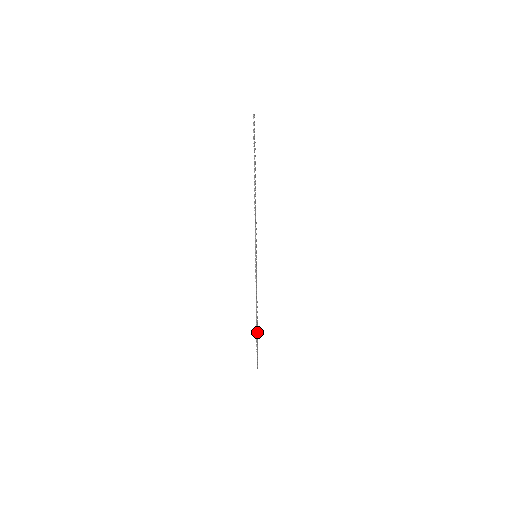
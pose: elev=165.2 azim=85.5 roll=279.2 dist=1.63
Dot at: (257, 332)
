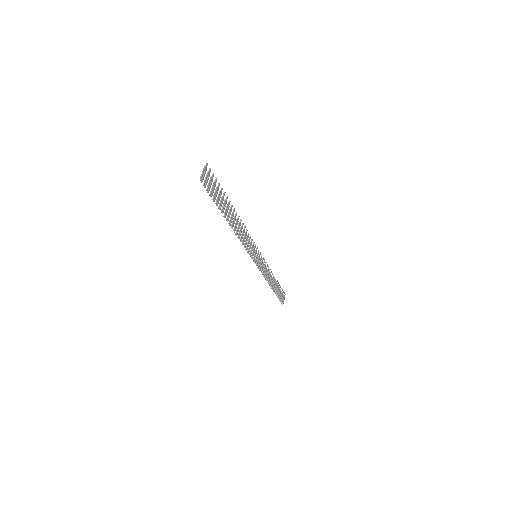
Dot at: (277, 287)
